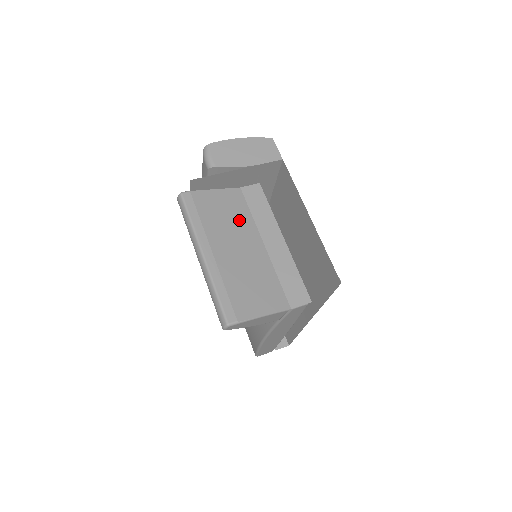
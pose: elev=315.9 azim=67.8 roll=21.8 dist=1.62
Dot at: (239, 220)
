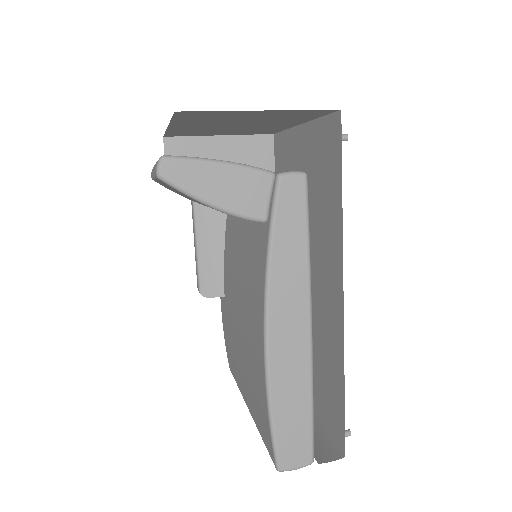
Dot at: occluded
